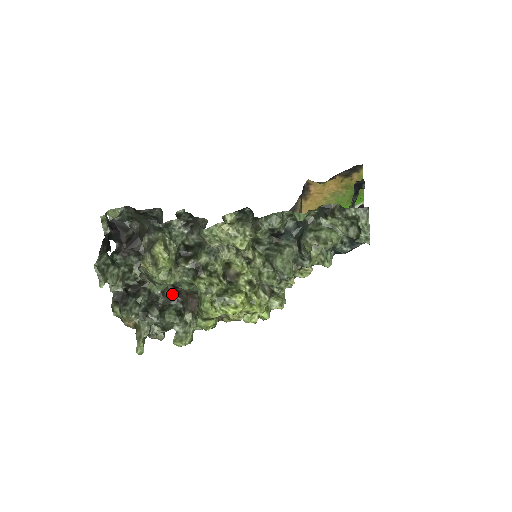
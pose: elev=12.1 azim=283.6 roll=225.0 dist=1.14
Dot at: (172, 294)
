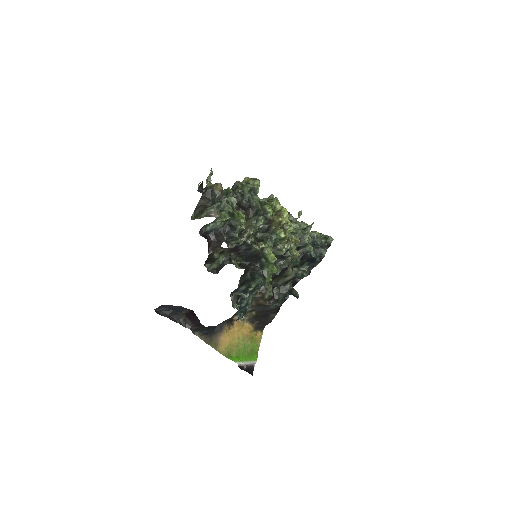
Dot at: occluded
